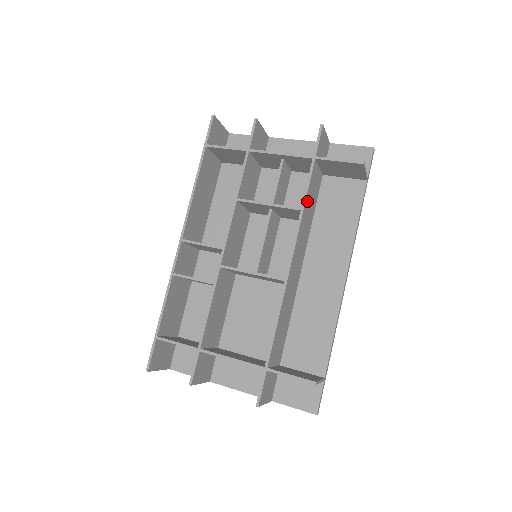
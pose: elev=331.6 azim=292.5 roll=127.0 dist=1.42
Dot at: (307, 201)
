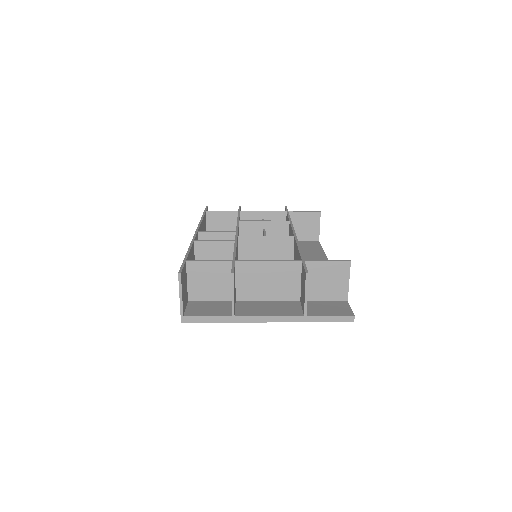
Dot at: occluded
